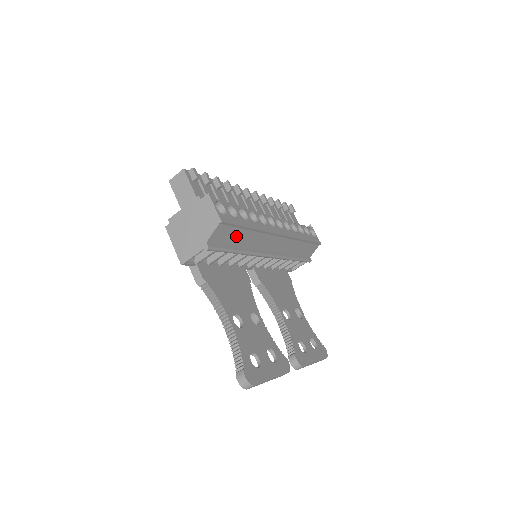
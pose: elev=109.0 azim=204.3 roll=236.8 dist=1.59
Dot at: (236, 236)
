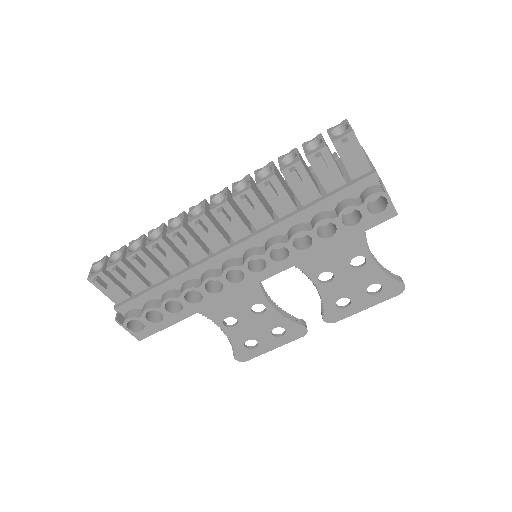
Dot at: occluded
